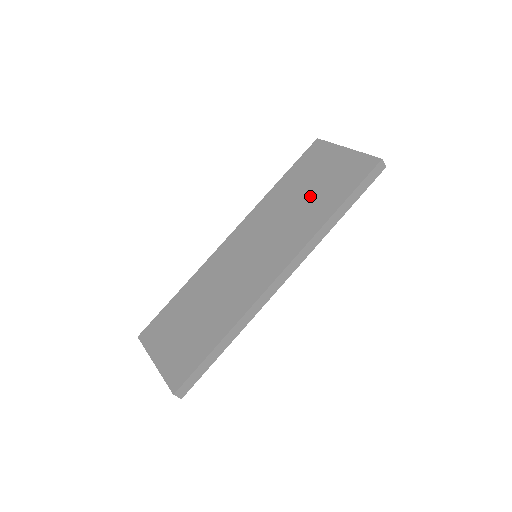
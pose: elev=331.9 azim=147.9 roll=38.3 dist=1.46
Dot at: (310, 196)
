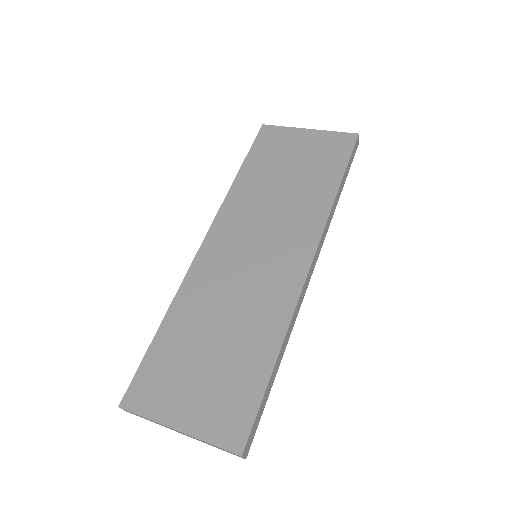
Dot at: (295, 180)
